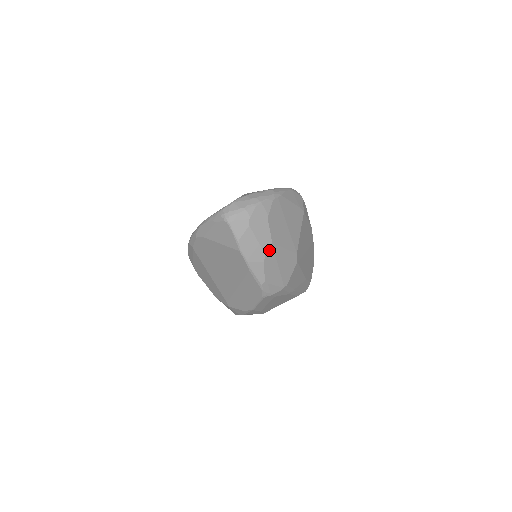
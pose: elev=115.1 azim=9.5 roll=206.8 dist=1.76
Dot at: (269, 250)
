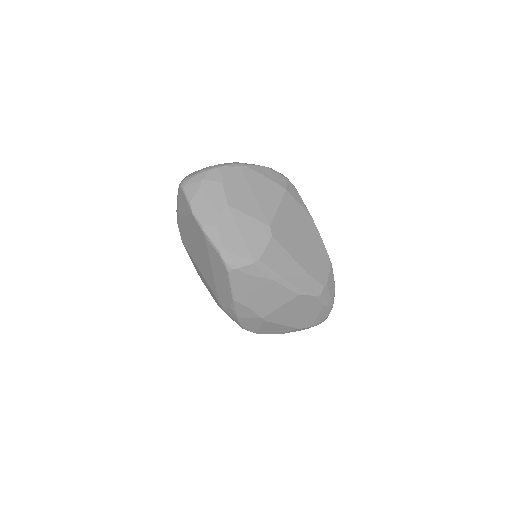
Dot at: (224, 213)
